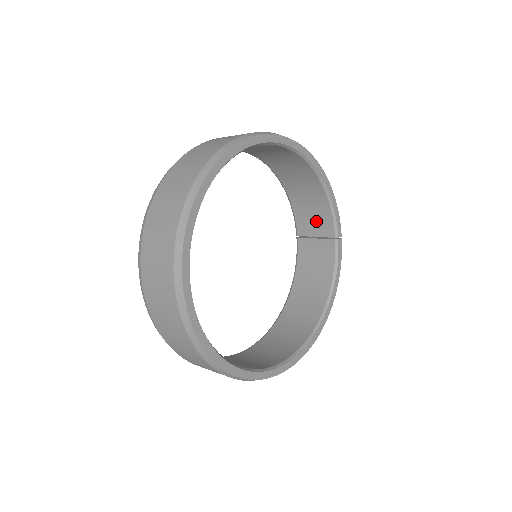
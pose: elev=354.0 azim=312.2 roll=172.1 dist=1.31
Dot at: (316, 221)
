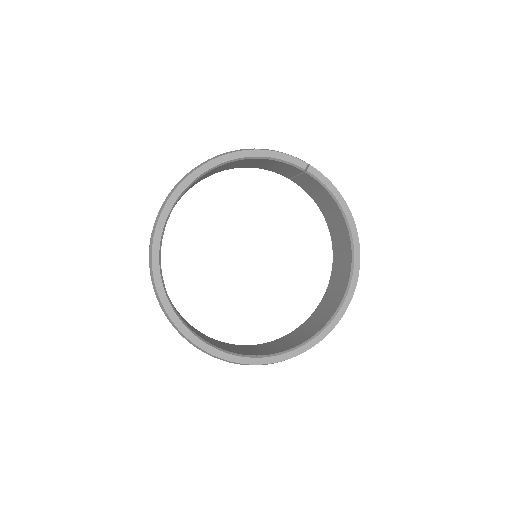
Dot at: (282, 168)
